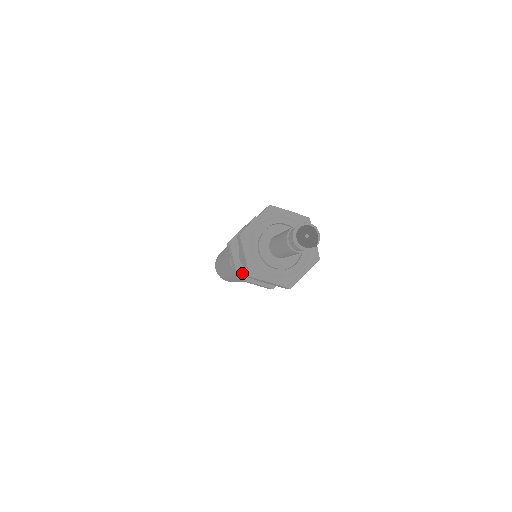
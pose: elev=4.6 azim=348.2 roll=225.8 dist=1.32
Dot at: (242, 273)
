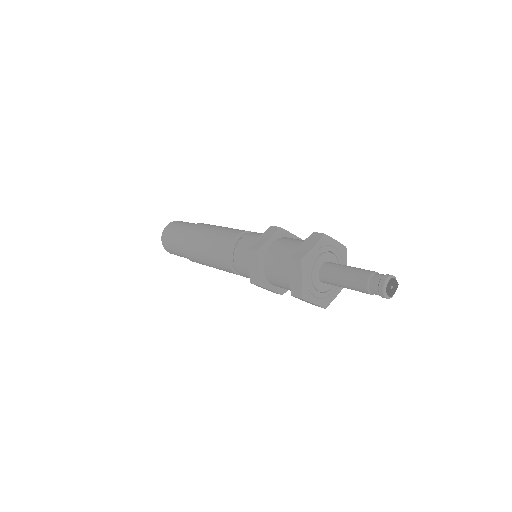
Dot at: (282, 290)
